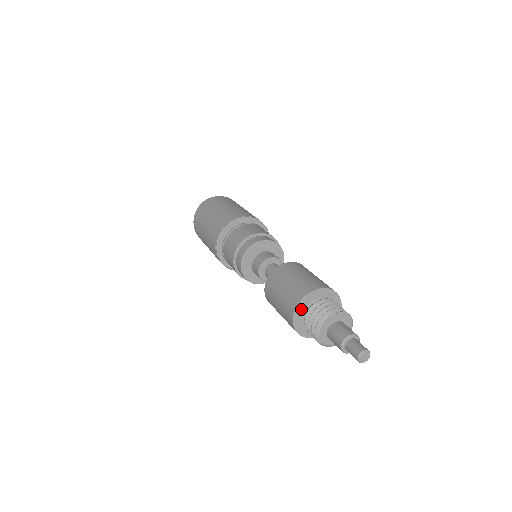
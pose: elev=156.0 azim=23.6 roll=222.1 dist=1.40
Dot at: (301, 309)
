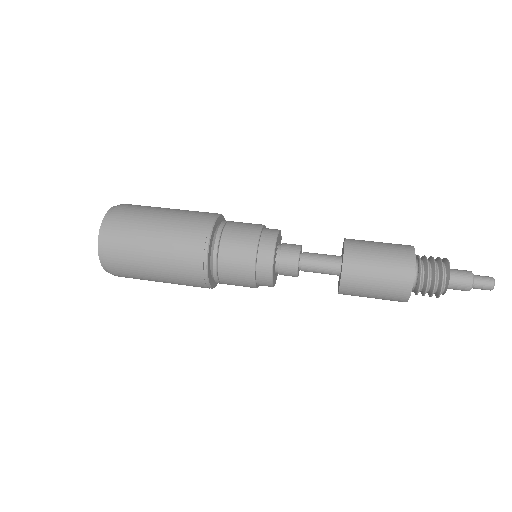
Dot at: (411, 284)
